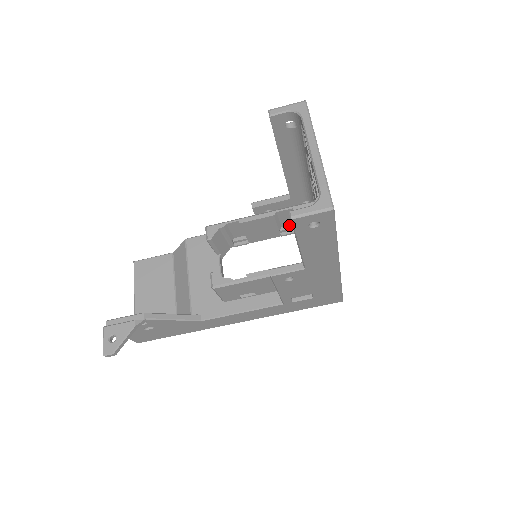
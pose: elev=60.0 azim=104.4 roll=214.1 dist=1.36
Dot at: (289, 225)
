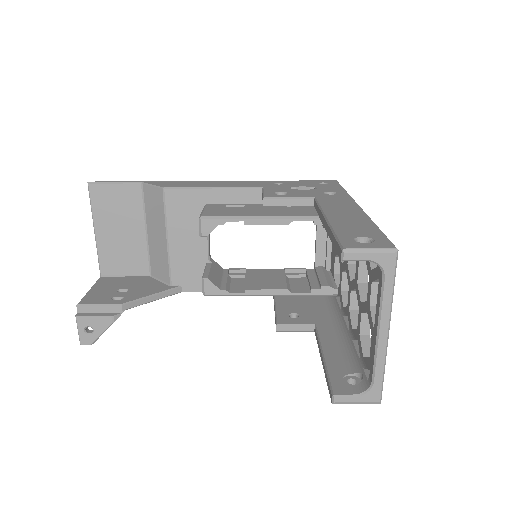
Dot at: occluded
